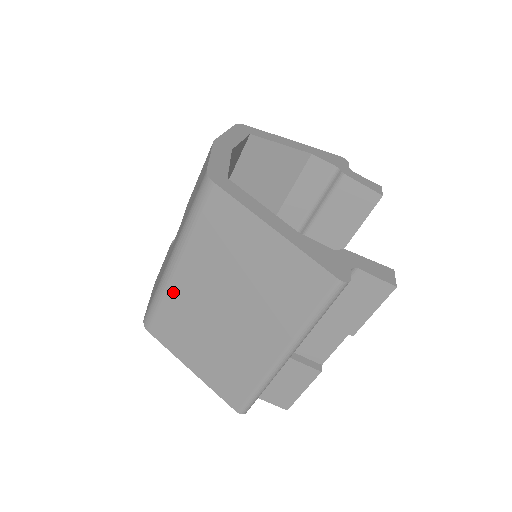
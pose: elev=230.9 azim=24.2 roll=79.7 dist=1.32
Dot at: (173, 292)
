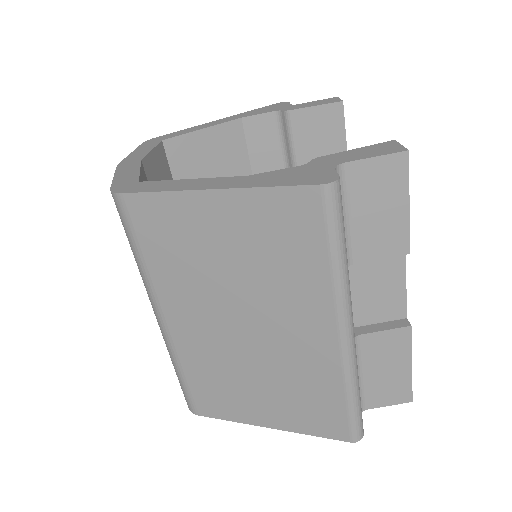
Dot at: (184, 351)
